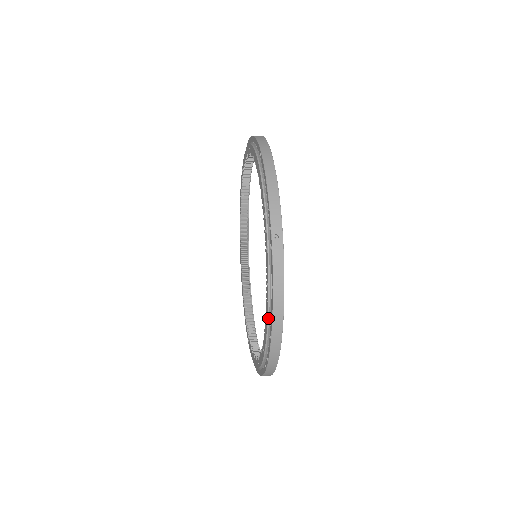
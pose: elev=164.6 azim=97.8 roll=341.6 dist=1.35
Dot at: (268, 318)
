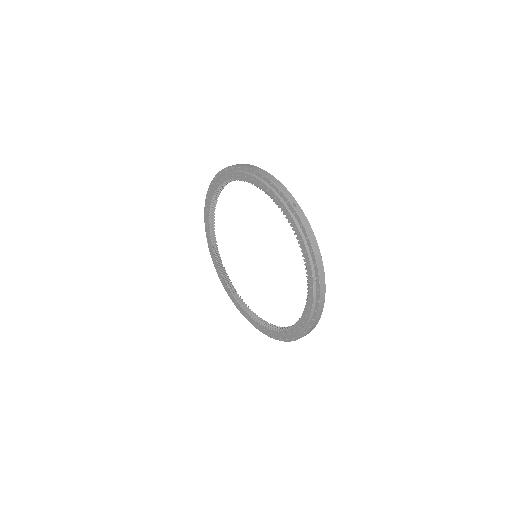
Dot at: (272, 335)
